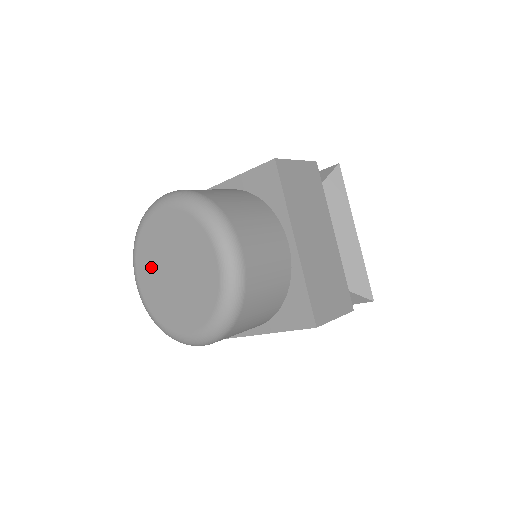
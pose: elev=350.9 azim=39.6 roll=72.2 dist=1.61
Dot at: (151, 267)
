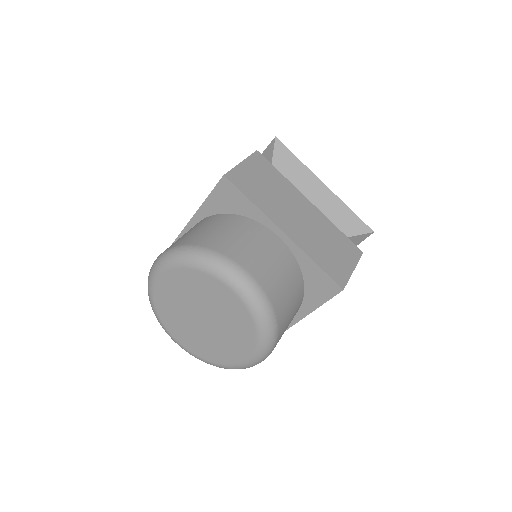
Dot at: (183, 292)
